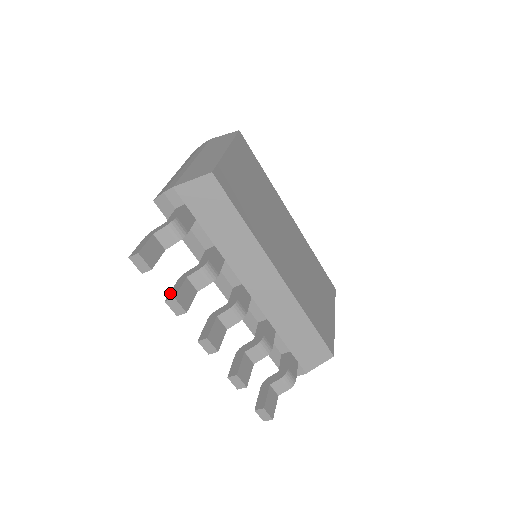
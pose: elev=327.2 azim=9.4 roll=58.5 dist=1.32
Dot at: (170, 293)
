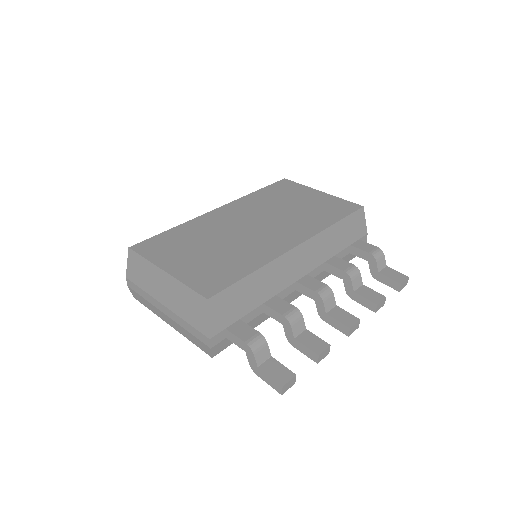
Dot at: (308, 357)
